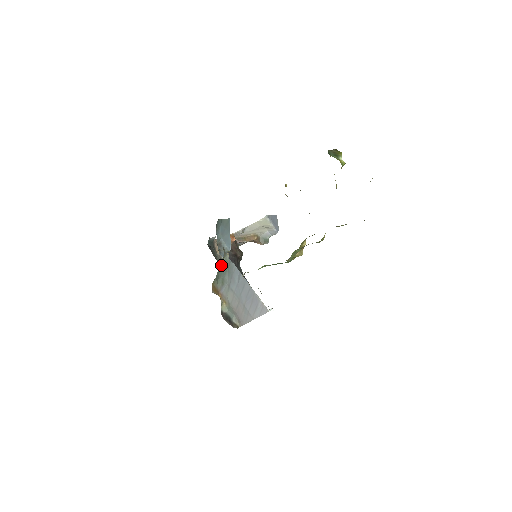
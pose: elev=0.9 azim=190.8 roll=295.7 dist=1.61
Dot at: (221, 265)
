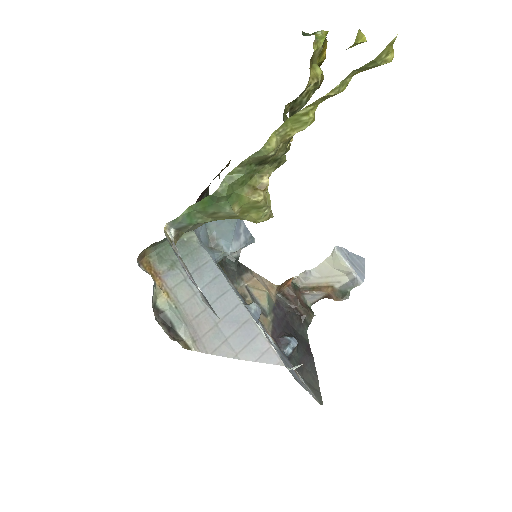
Dot at: (177, 242)
